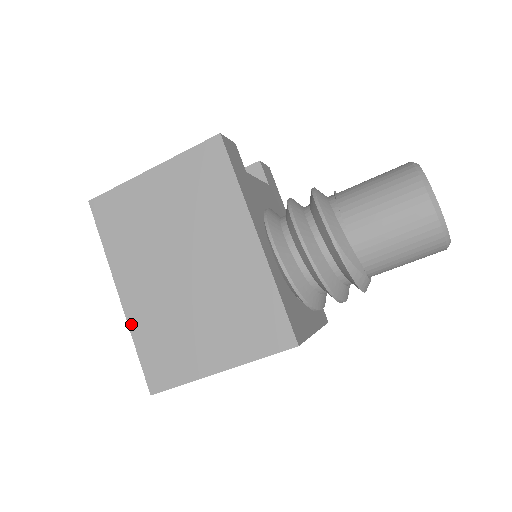
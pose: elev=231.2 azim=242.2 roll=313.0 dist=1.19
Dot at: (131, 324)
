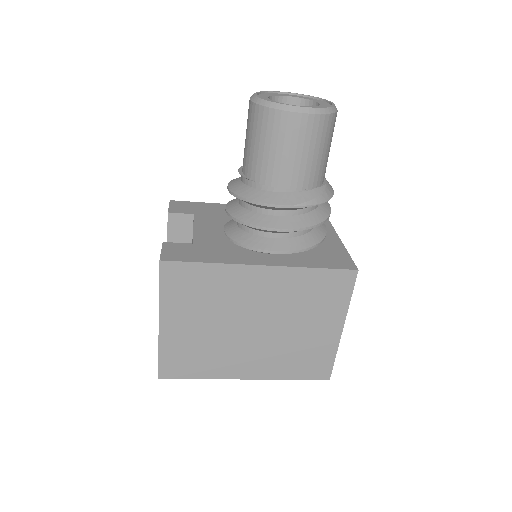
Dot at: (273, 378)
